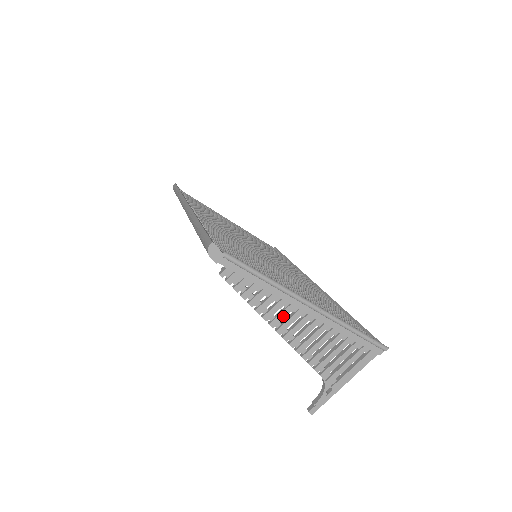
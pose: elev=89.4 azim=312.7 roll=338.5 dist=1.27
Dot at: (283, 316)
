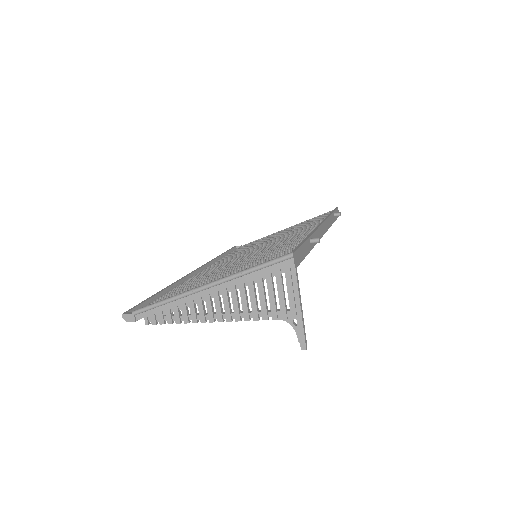
Dot at: (201, 310)
